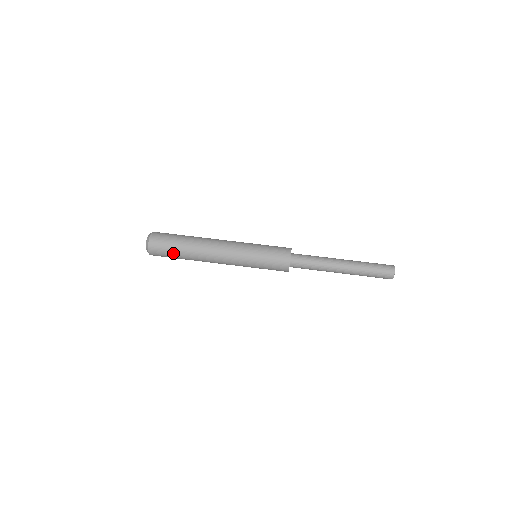
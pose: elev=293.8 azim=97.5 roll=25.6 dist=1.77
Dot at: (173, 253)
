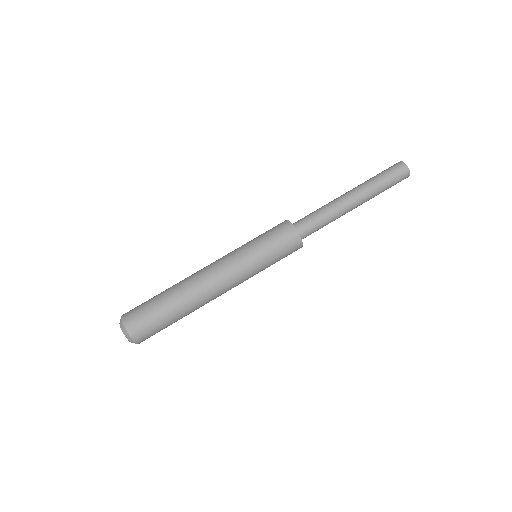
Dot at: (157, 311)
